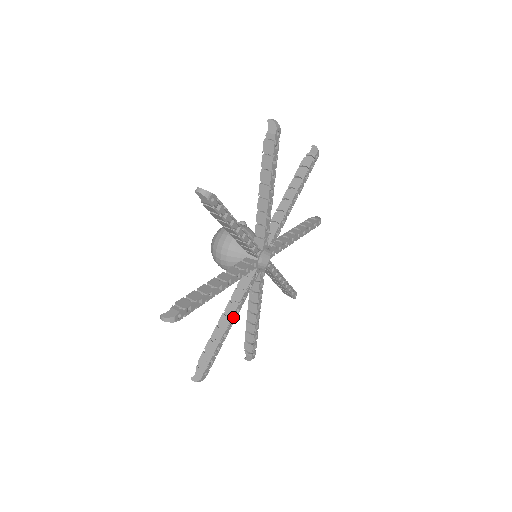
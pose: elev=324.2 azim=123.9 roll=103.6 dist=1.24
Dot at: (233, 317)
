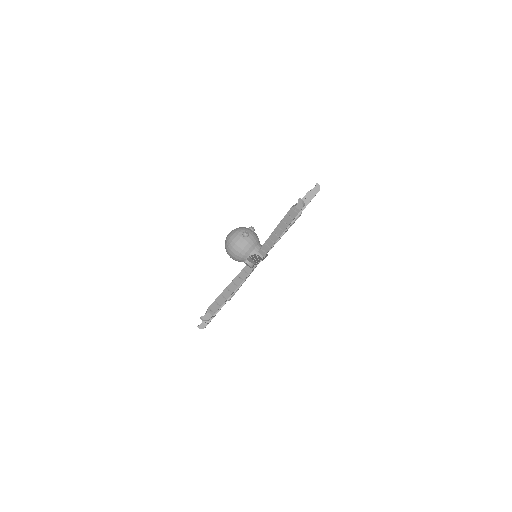
Dot at: occluded
